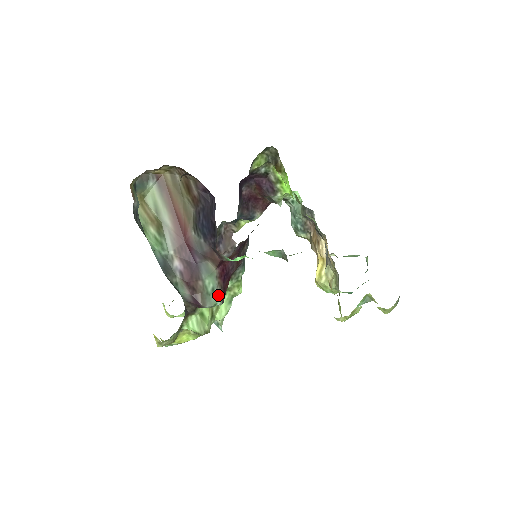
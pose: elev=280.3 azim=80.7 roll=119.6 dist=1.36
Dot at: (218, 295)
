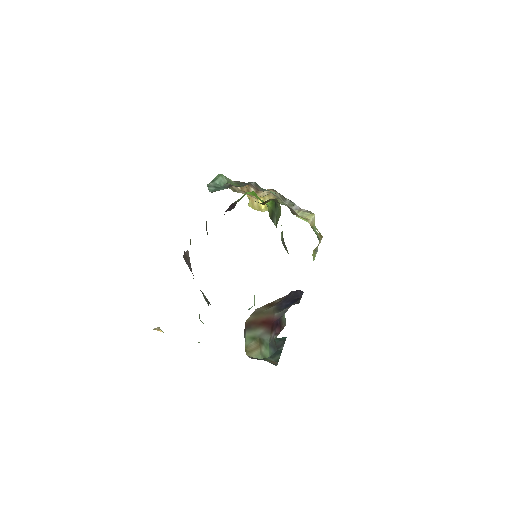
Dot at: occluded
